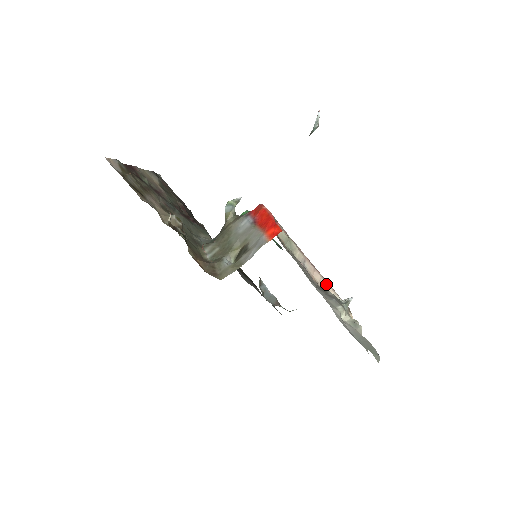
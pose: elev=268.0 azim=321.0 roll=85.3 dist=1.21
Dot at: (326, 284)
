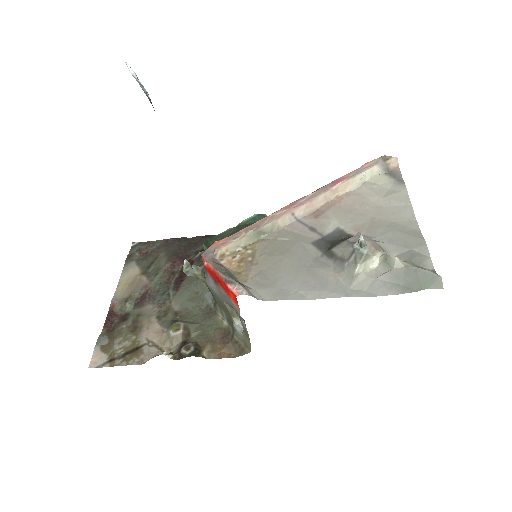
Dot at: (335, 189)
